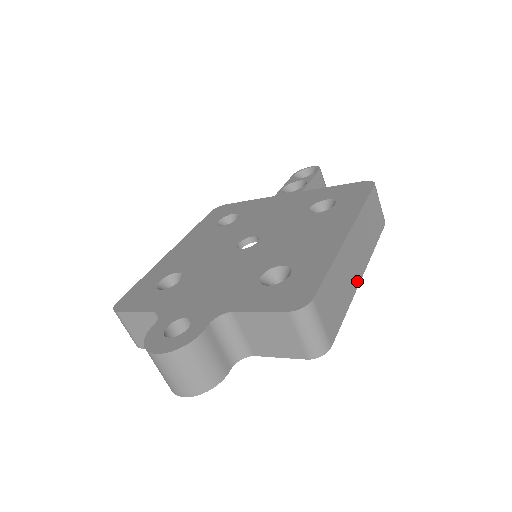
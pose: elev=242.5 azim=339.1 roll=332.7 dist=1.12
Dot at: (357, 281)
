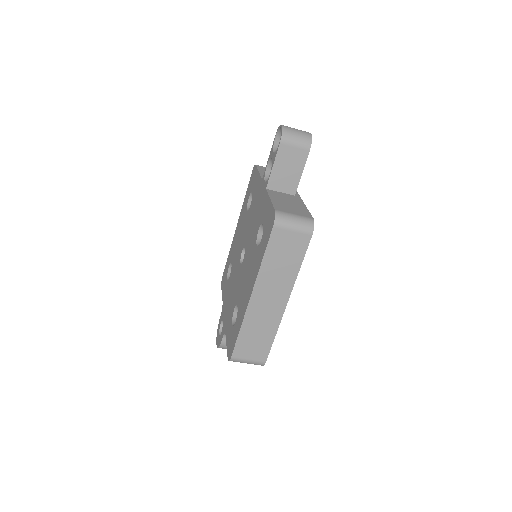
Dot at: (280, 312)
